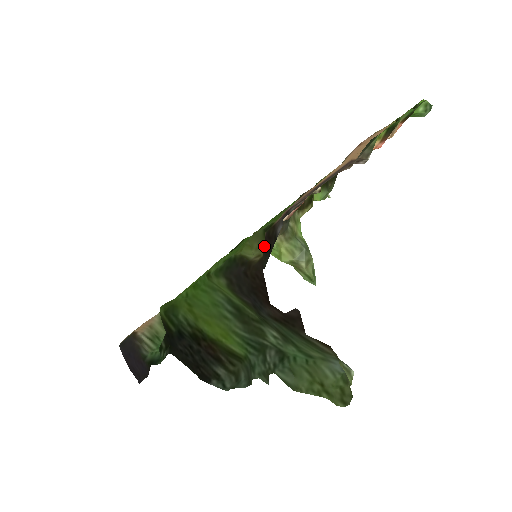
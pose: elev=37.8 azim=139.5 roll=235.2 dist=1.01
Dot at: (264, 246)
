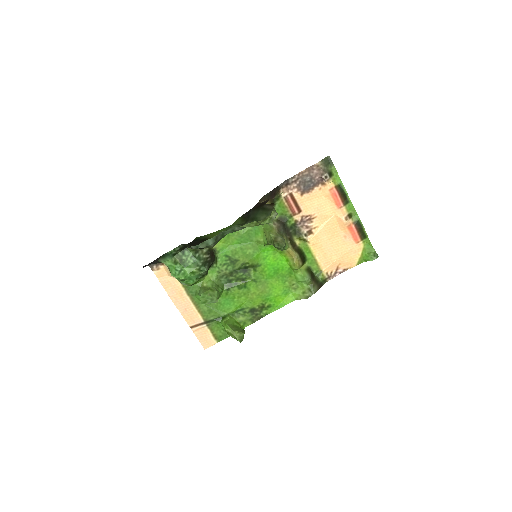
Dot at: (270, 199)
